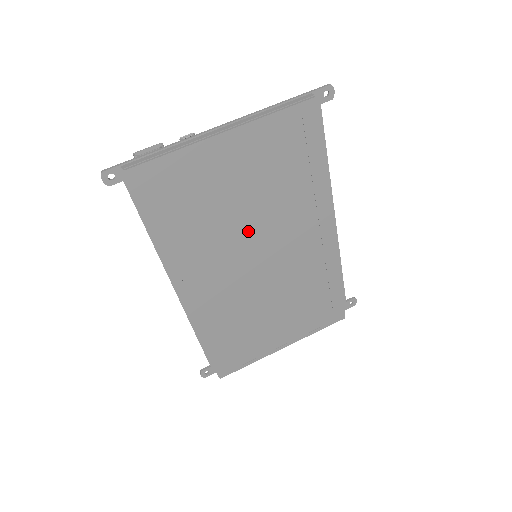
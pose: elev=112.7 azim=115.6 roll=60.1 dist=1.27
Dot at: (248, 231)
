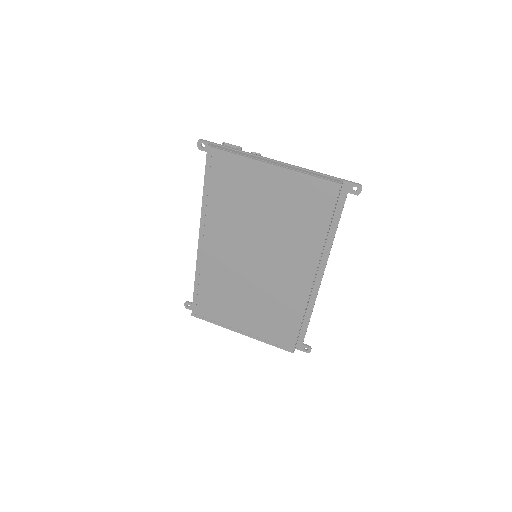
Dot at: (257, 235)
